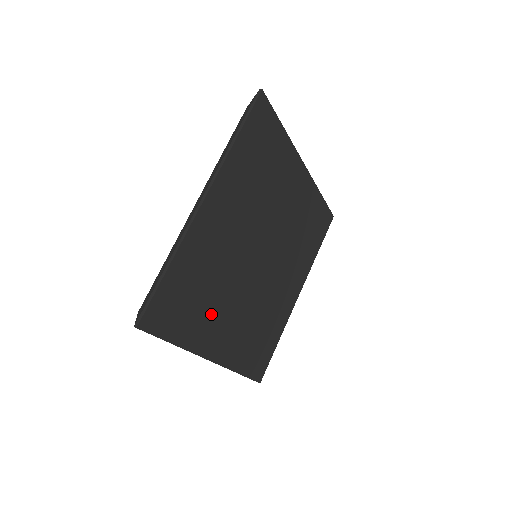
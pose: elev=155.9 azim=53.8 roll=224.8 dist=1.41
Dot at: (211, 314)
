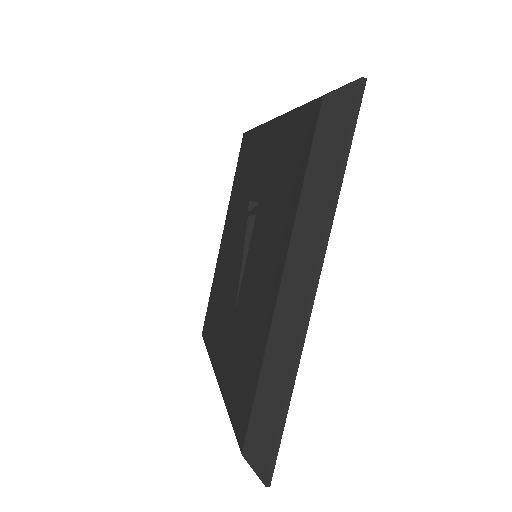
Dot at: occluded
